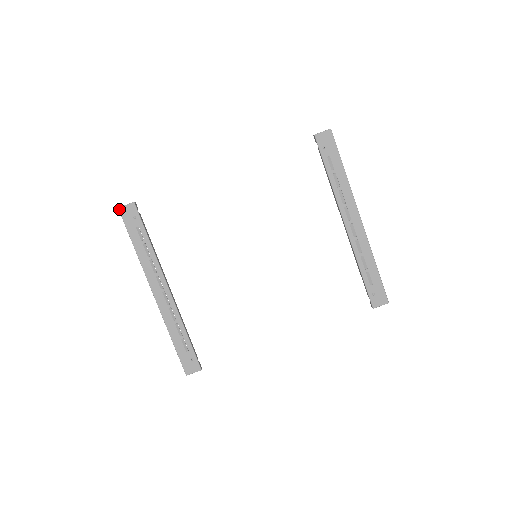
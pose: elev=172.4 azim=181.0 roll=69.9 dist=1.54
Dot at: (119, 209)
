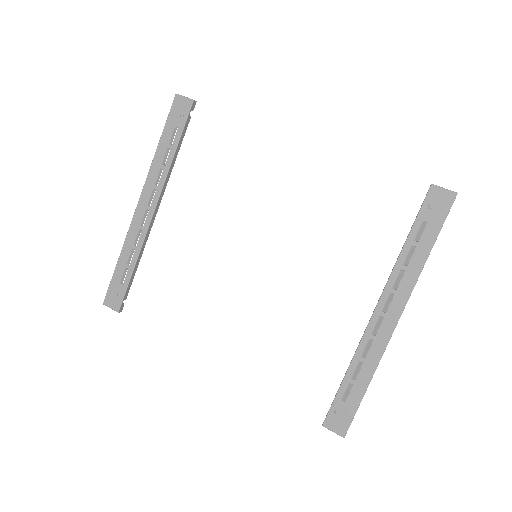
Dot at: (176, 95)
